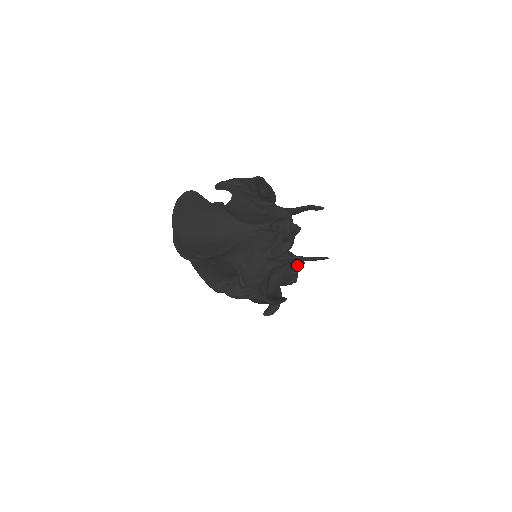
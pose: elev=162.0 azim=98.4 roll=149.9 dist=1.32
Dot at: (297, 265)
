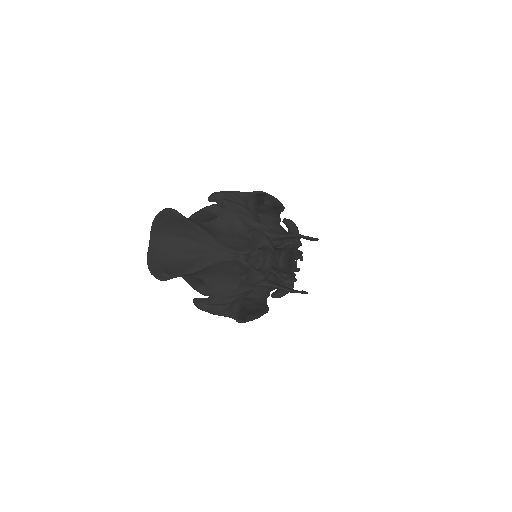
Dot at: (286, 282)
